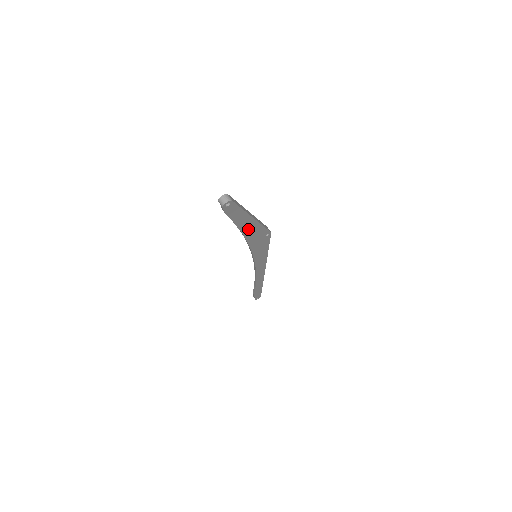
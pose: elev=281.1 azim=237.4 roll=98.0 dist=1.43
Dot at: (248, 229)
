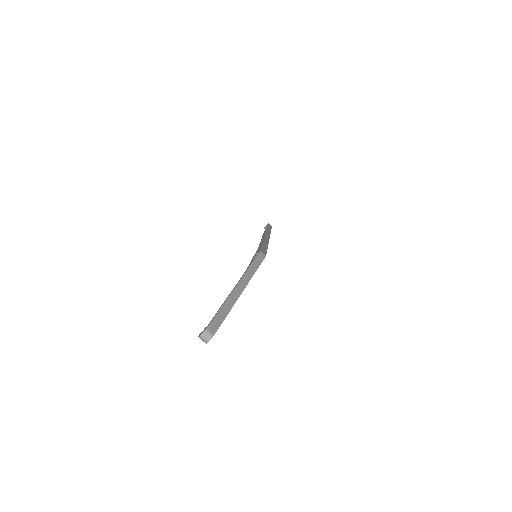
Dot at: occluded
